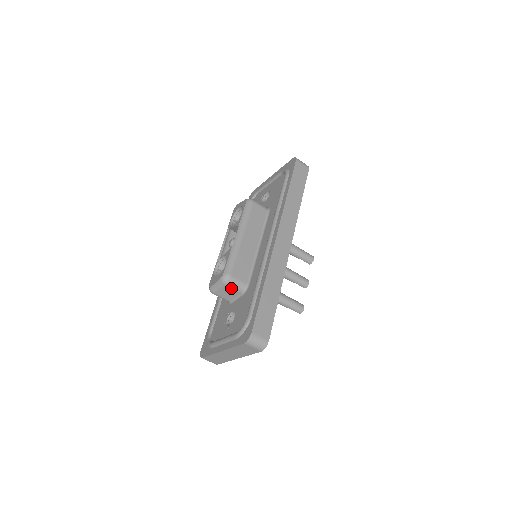
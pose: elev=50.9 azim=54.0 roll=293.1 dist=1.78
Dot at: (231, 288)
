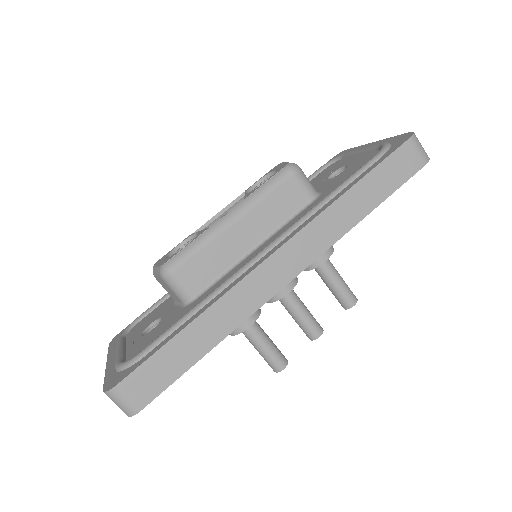
Dot at: (170, 288)
